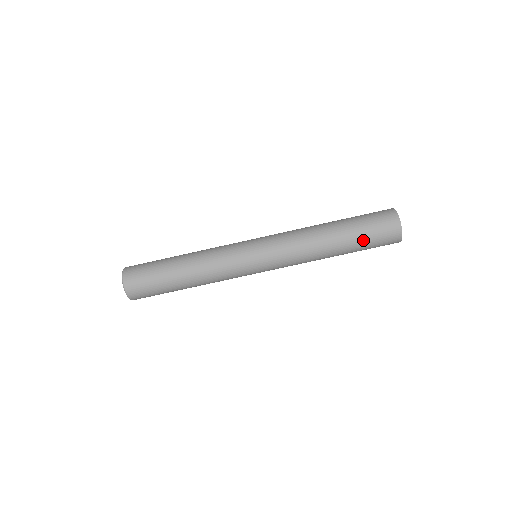
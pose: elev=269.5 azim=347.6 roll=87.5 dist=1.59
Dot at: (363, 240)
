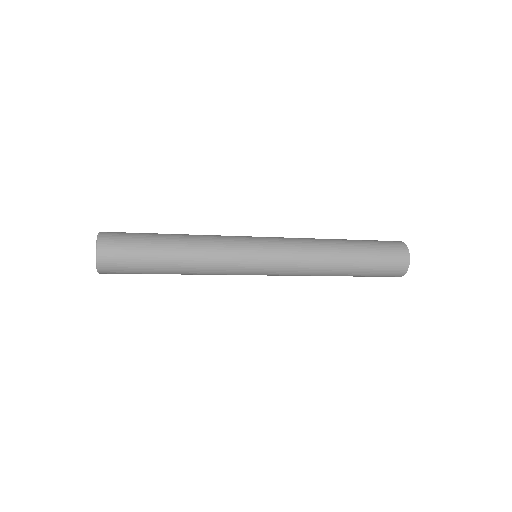
Dot at: (371, 267)
